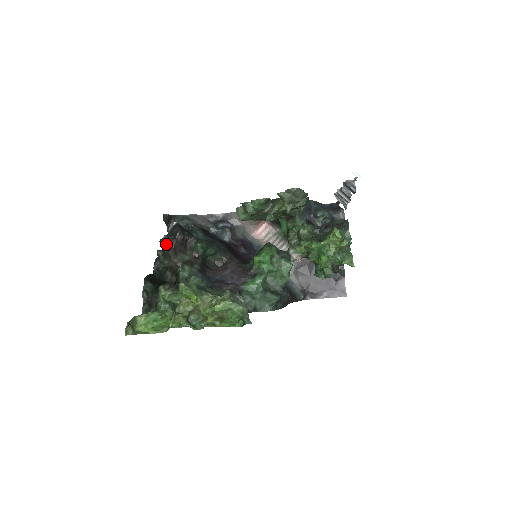
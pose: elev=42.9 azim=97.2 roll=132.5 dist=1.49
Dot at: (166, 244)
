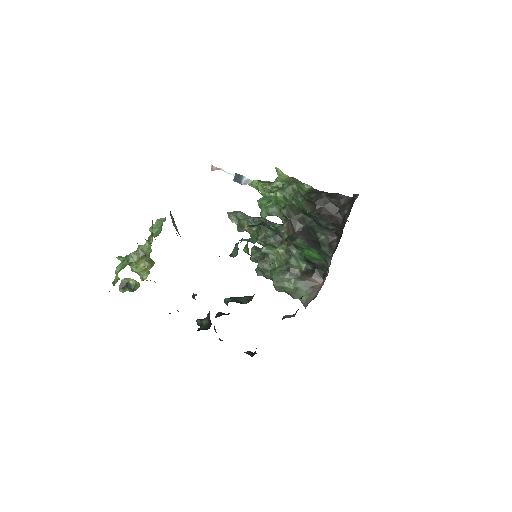
Dot at: (214, 328)
